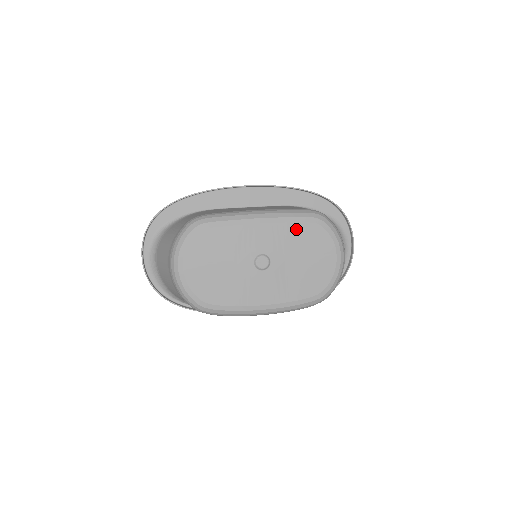
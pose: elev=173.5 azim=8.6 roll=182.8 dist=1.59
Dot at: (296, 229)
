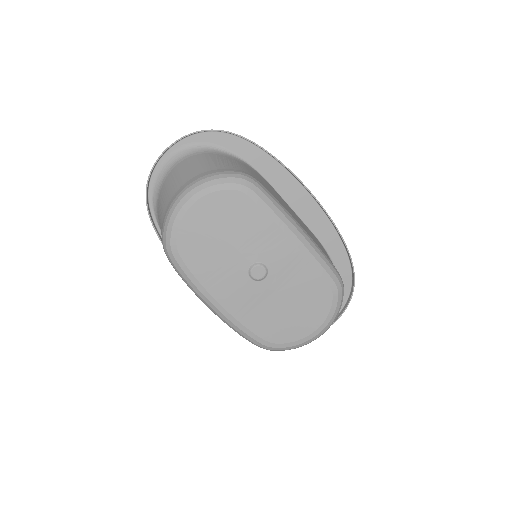
Dot at: (313, 277)
